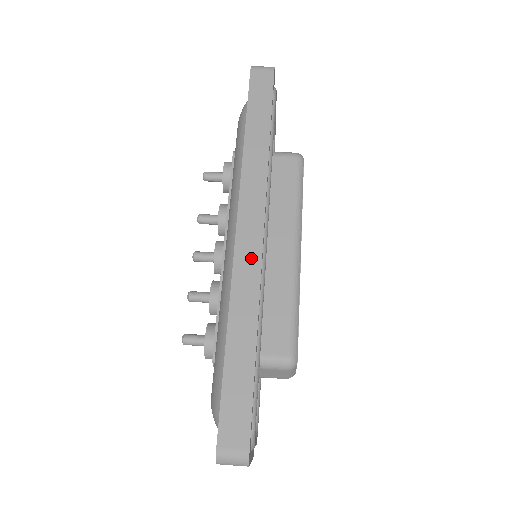
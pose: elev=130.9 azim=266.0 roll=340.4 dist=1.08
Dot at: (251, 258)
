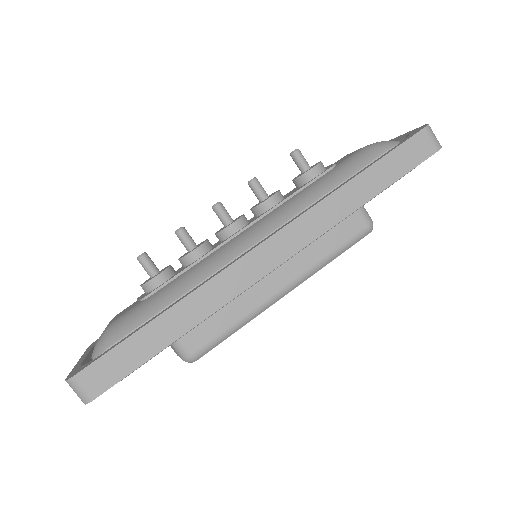
Dot at: (245, 277)
